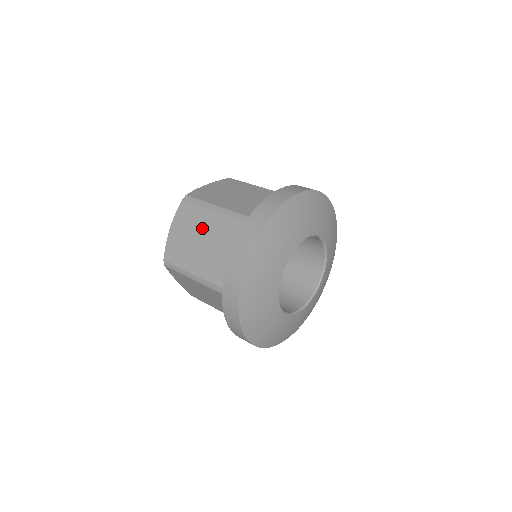
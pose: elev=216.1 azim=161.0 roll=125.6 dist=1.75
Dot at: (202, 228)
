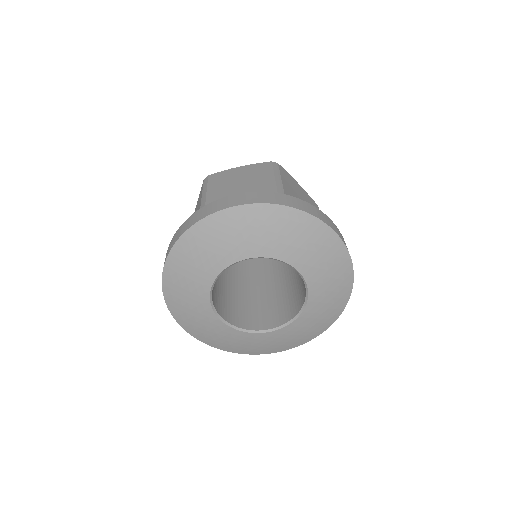
Dot at: occluded
